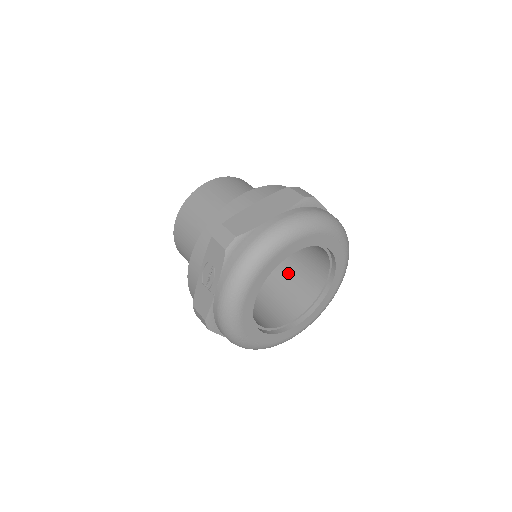
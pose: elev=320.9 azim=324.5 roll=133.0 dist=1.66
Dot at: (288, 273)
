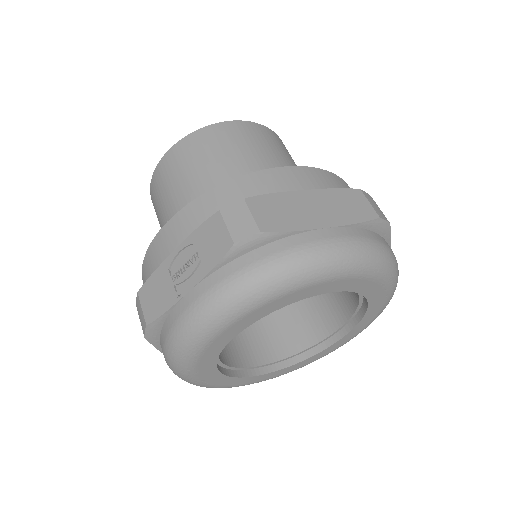
Dot at: occluded
